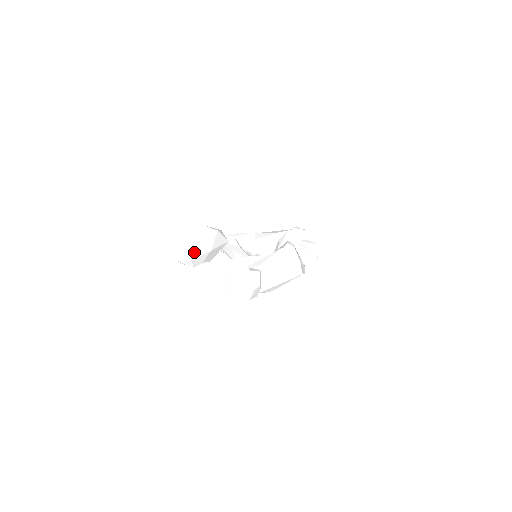
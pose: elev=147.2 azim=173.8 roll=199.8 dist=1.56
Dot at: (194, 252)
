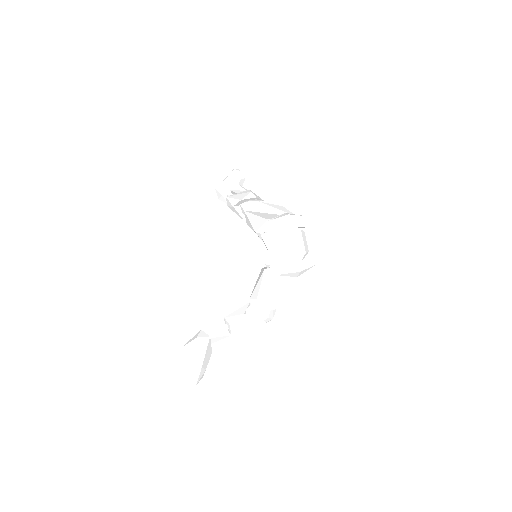
Dot at: (192, 377)
